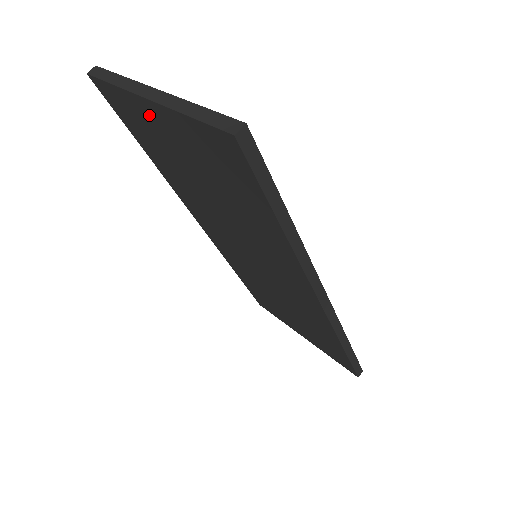
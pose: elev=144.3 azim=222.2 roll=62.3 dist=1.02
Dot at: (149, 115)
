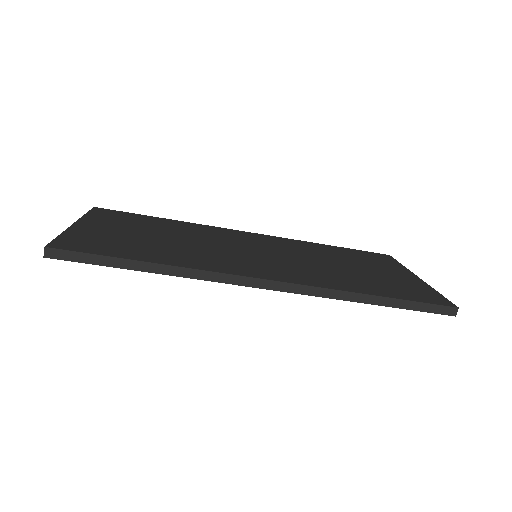
Dot at: occluded
